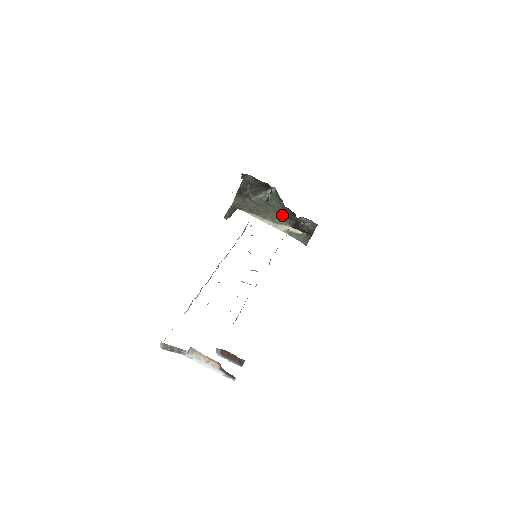
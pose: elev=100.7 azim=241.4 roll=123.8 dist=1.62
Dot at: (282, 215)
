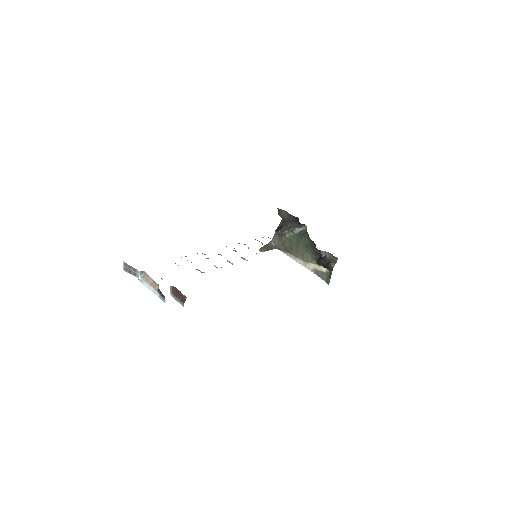
Dot at: (310, 252)
